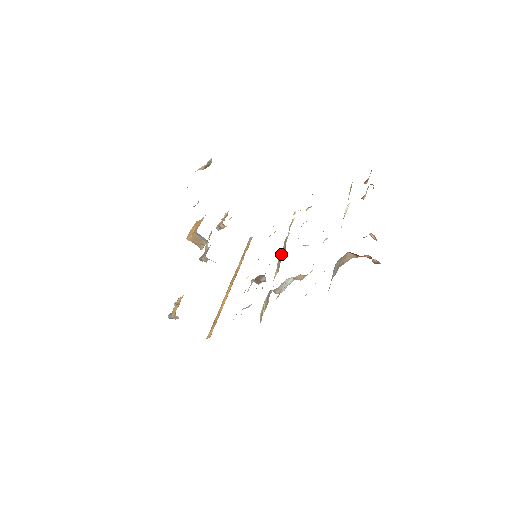
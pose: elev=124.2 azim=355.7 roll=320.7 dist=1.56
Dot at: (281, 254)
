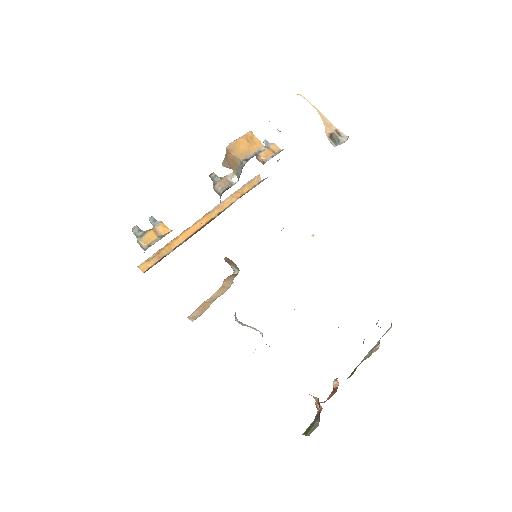
Dot at: occluded
